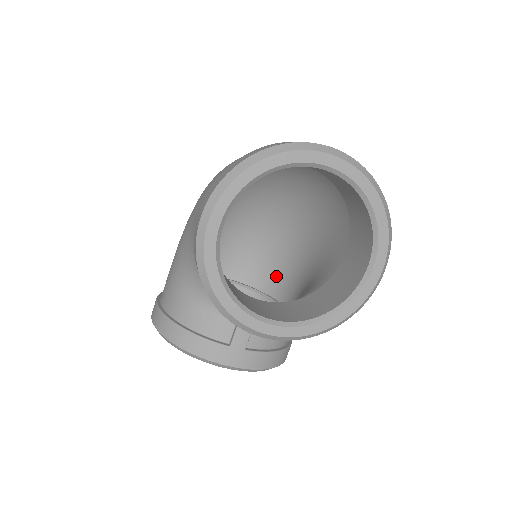
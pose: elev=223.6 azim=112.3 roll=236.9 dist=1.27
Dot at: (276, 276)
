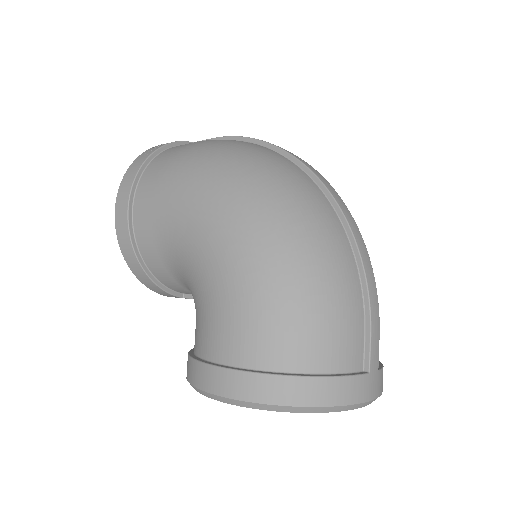
Dot at: occluded
